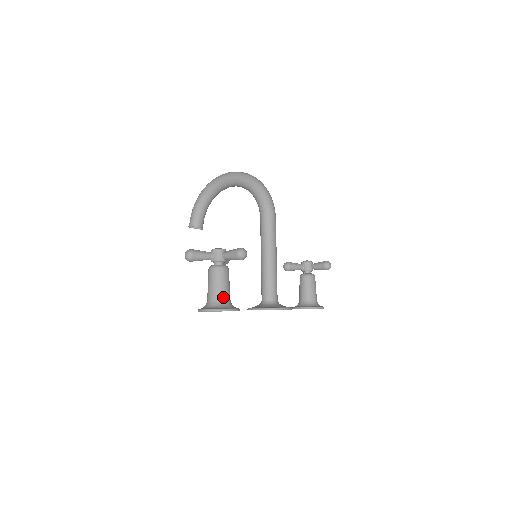
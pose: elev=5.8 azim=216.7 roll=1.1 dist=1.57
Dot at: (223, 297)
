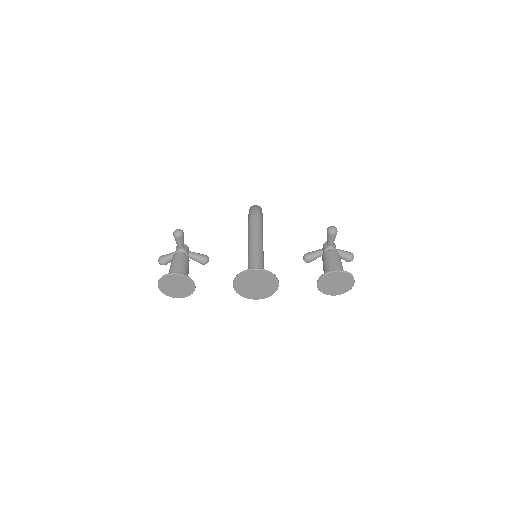
Dot at: (172, 271)
